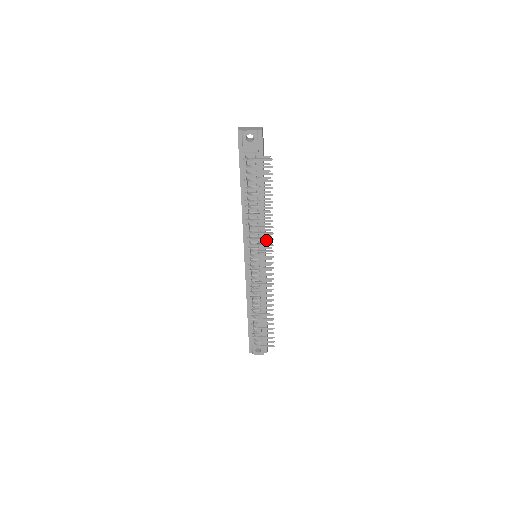
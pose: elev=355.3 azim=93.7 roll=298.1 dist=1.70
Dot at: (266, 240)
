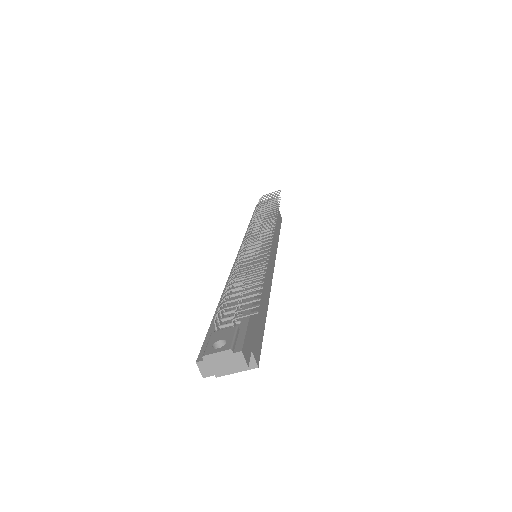
Dot at: (267, 217)
